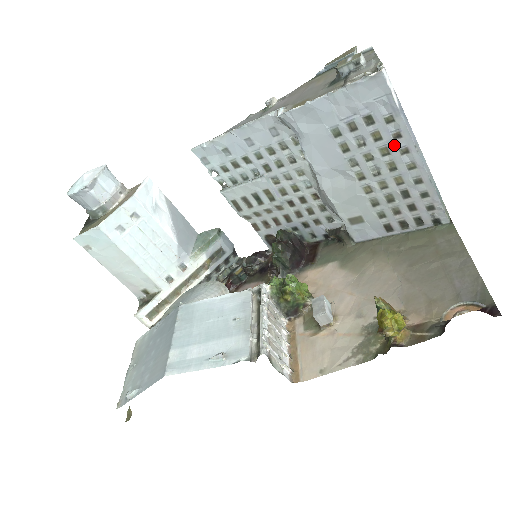
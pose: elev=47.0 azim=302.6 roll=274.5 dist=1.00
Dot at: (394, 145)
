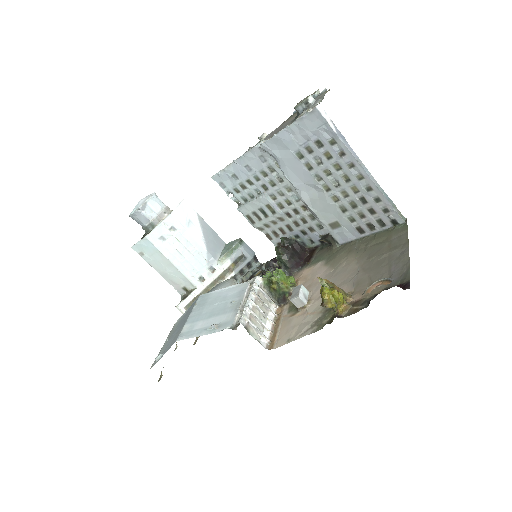
Dot at: (342, 161)
